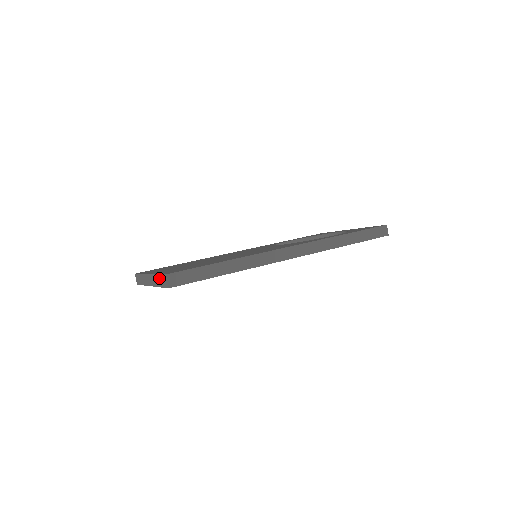
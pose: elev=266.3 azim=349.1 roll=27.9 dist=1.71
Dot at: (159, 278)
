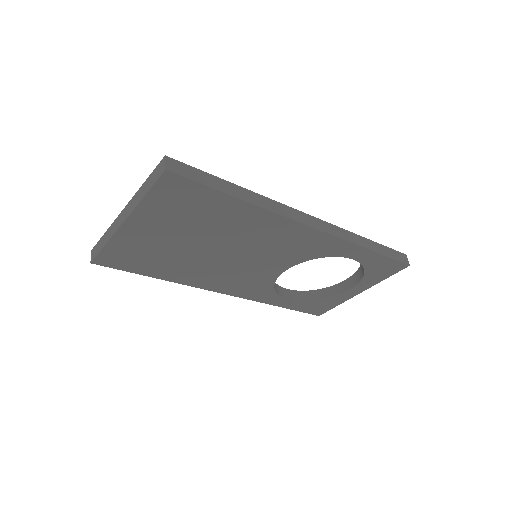
Dot at: (147, 181)
